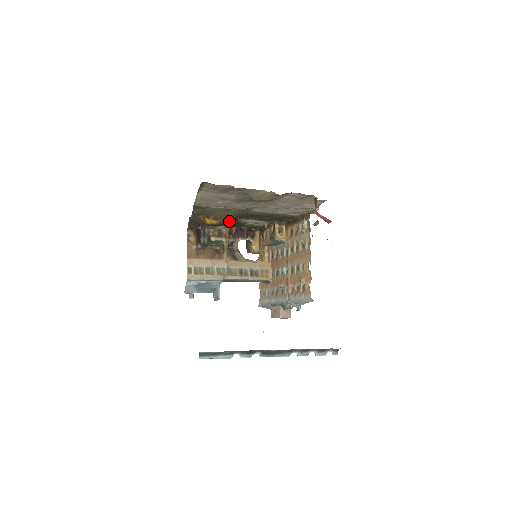
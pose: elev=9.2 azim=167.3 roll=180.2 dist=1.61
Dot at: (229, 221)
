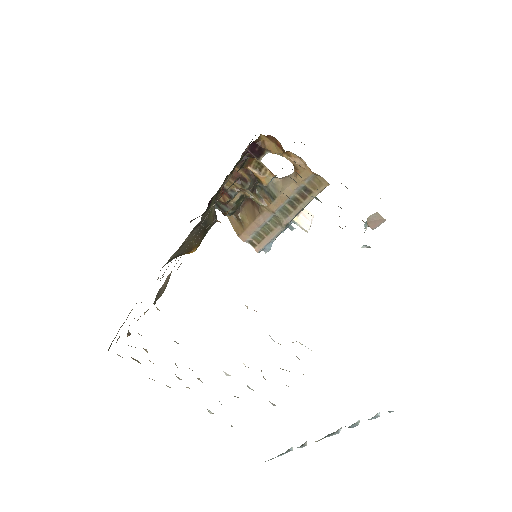
Dot at: (202, 235)
